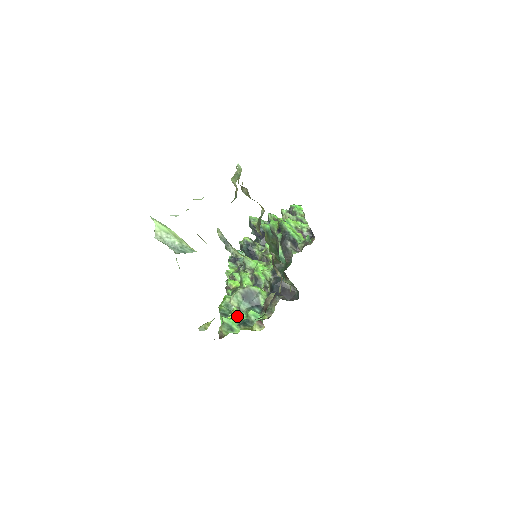
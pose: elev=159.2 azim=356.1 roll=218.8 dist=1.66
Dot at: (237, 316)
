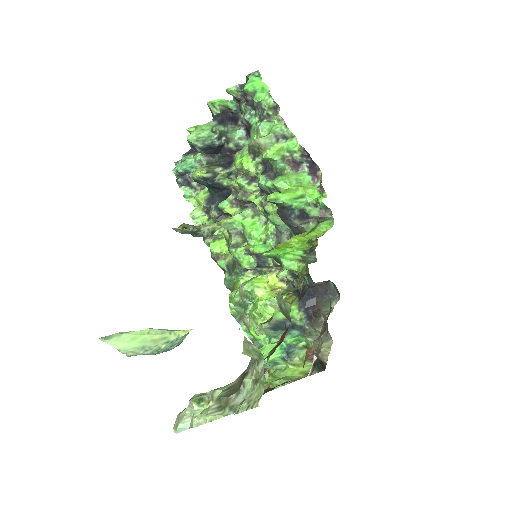
Dot at: occluded
